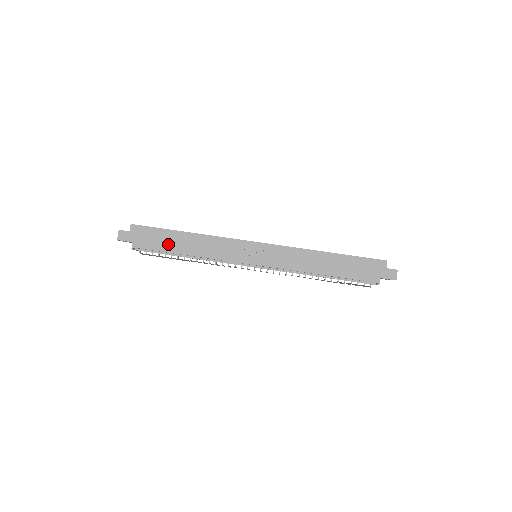
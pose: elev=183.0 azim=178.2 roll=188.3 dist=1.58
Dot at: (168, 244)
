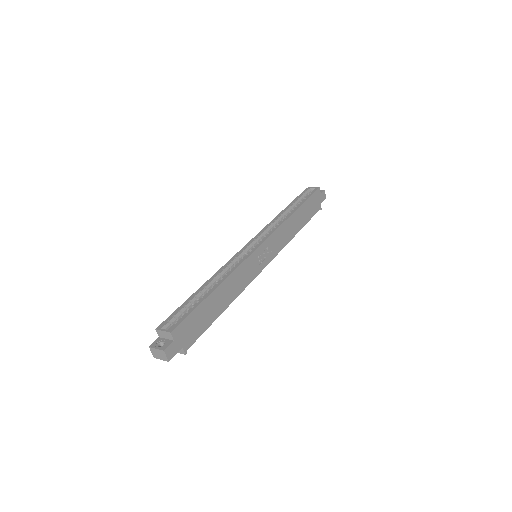
Dot at: (210, 315)
